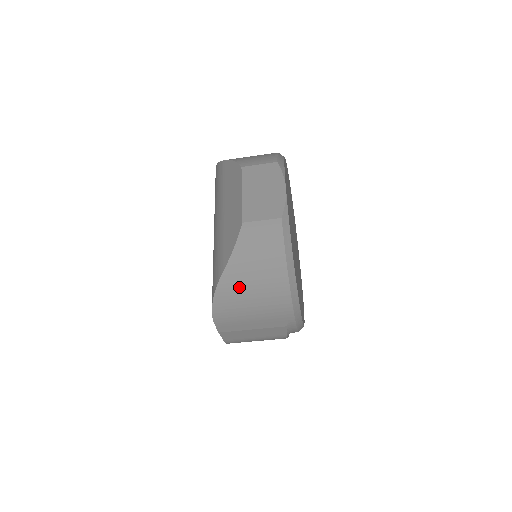
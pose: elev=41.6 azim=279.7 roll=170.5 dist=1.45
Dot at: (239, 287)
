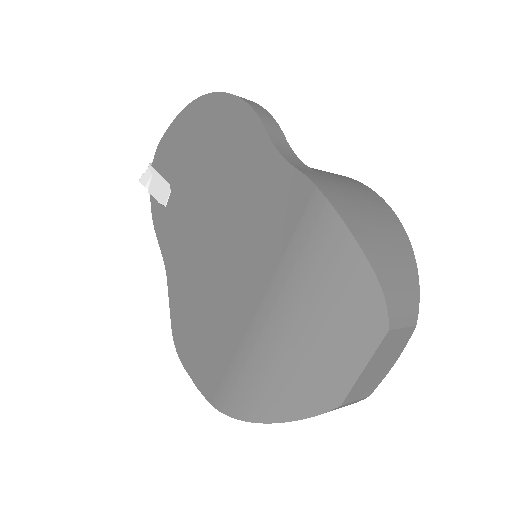
Dot at: occluded
